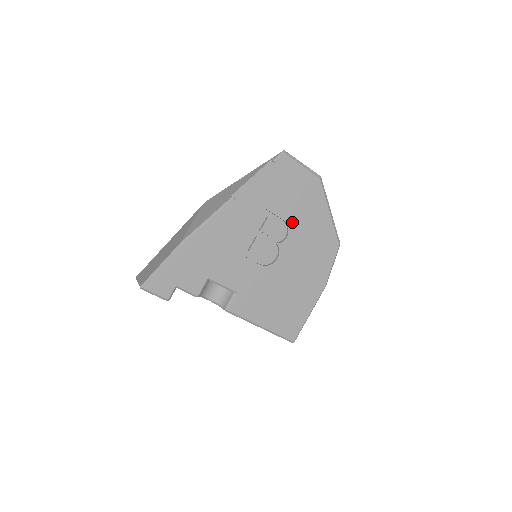
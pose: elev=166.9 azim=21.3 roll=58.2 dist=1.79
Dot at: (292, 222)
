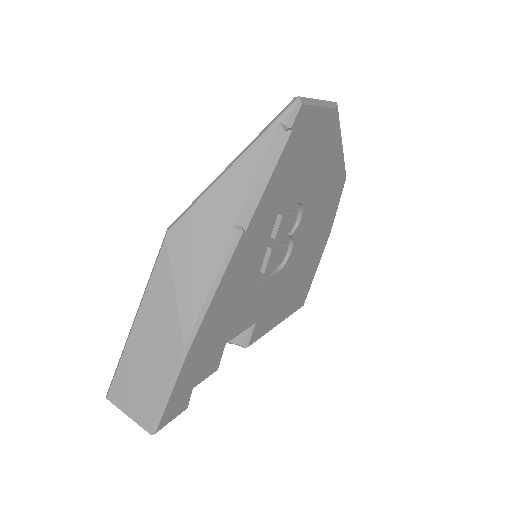
Dot at: (306, 195)
